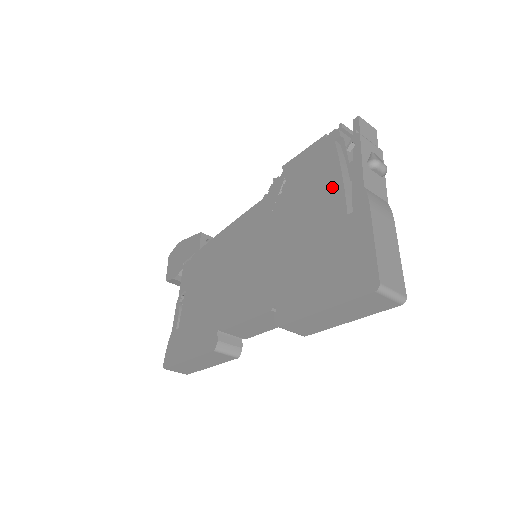
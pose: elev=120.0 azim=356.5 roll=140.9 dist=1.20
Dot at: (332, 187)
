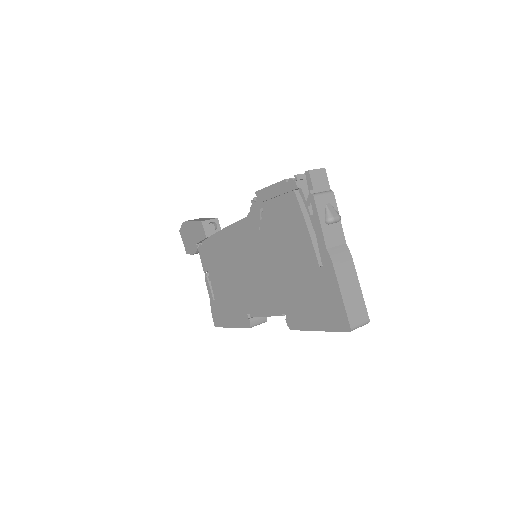
Dot at: (302, 237)
